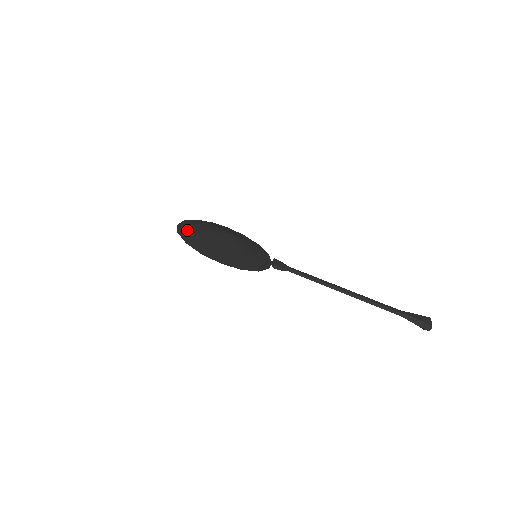
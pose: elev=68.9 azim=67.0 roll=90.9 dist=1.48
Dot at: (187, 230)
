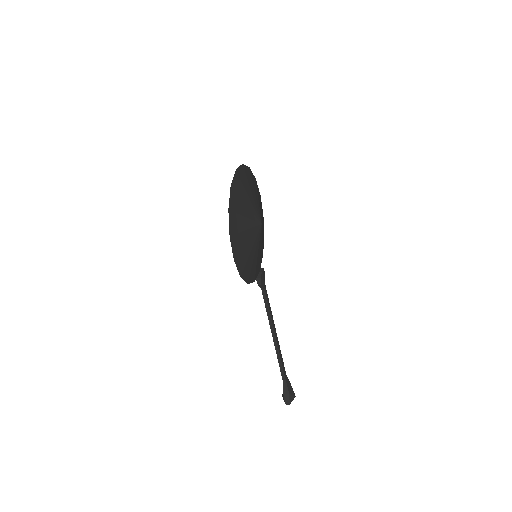
Dot at: (239, 188)
